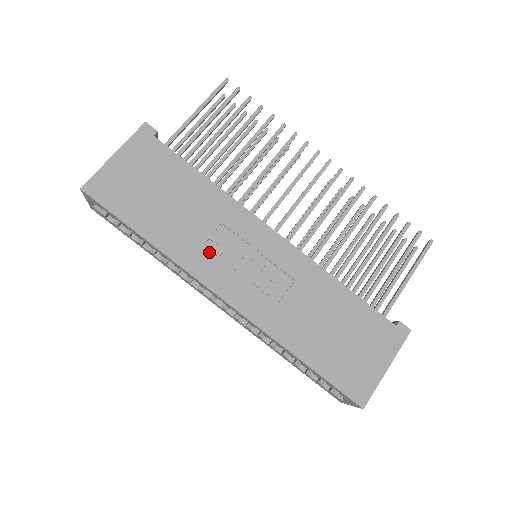
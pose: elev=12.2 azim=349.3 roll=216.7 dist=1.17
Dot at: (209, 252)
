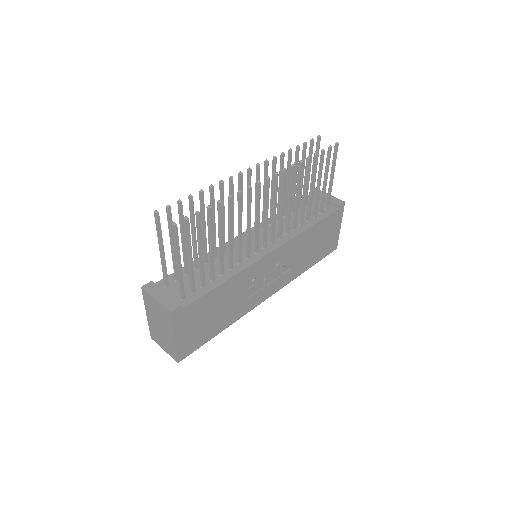
Dot at: (250, 296)
